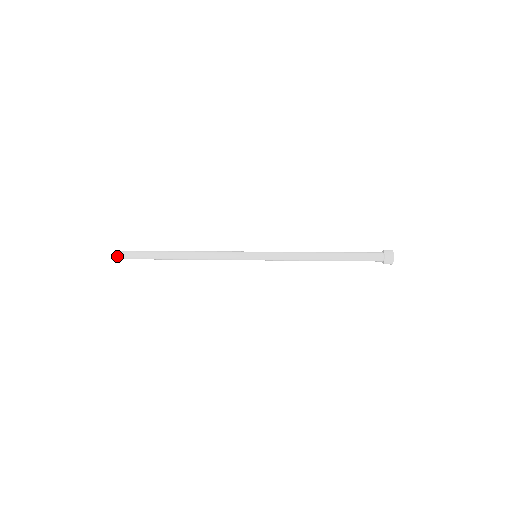
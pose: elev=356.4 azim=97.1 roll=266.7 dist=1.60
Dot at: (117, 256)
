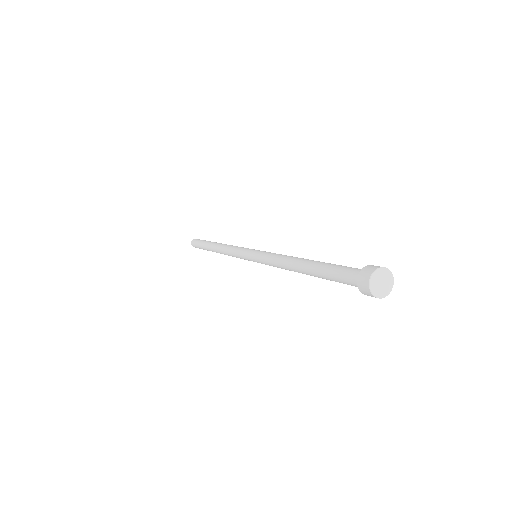
Dot at: occluded
